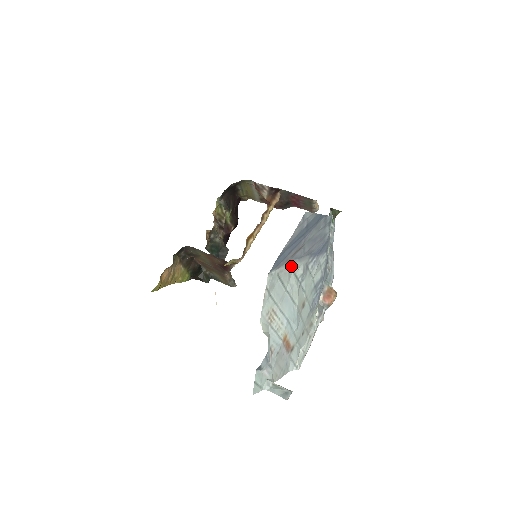
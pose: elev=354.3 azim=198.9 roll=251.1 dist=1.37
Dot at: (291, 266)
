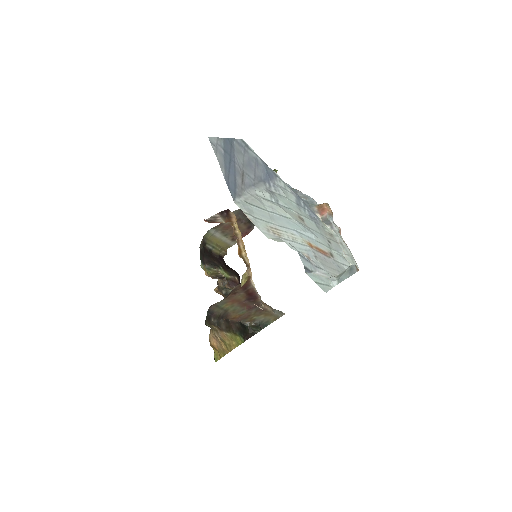
Dot at: (253, 194)
